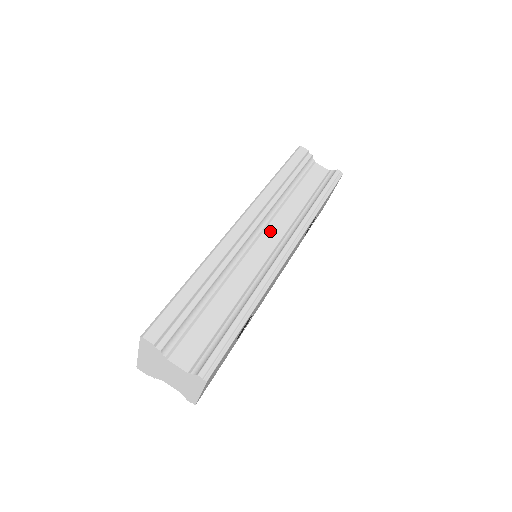
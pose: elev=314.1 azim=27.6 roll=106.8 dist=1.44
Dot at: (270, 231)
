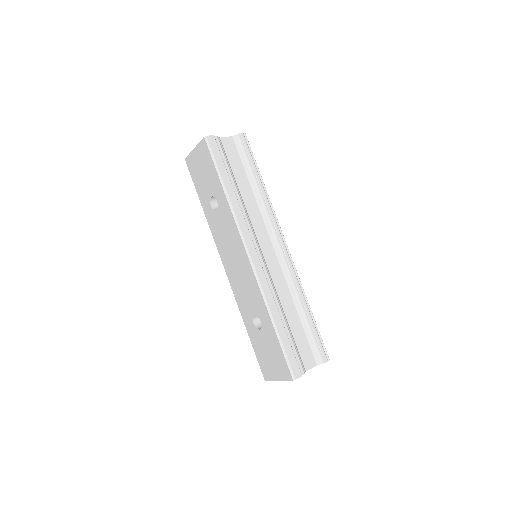
Dot at: (260, 237)
